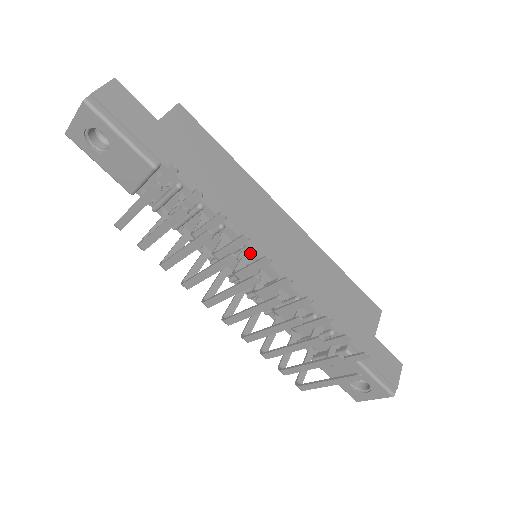
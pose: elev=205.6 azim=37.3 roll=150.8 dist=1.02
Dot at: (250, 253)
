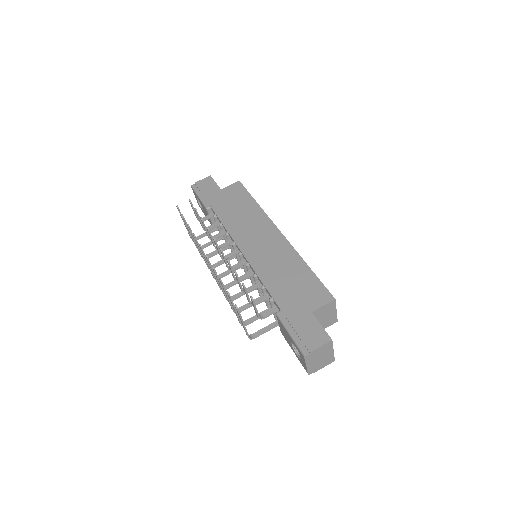
Dot at: (238, 248)
